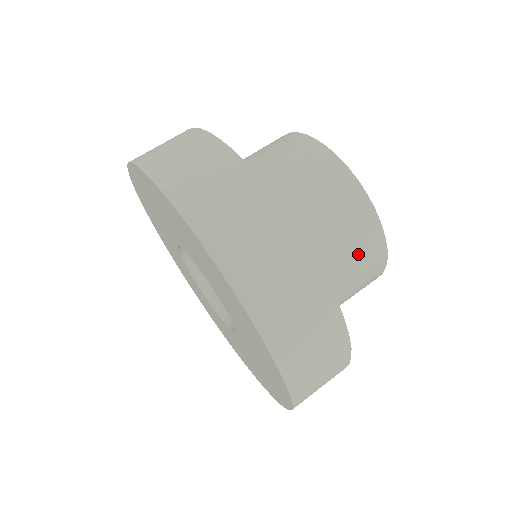
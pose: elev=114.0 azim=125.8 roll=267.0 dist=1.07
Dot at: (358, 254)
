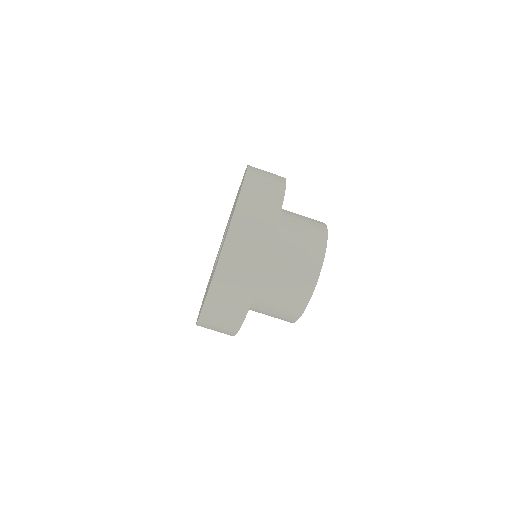
Dot at: occluded
